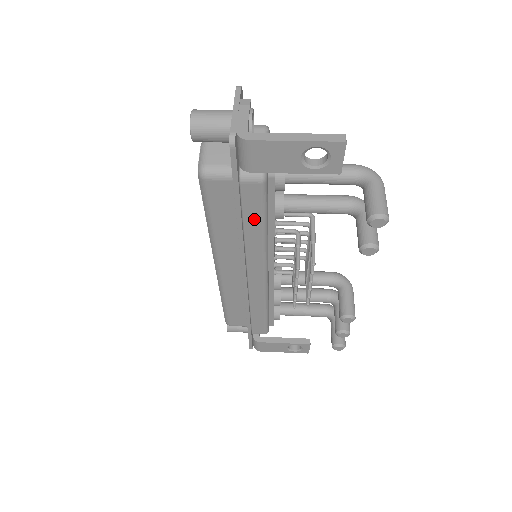
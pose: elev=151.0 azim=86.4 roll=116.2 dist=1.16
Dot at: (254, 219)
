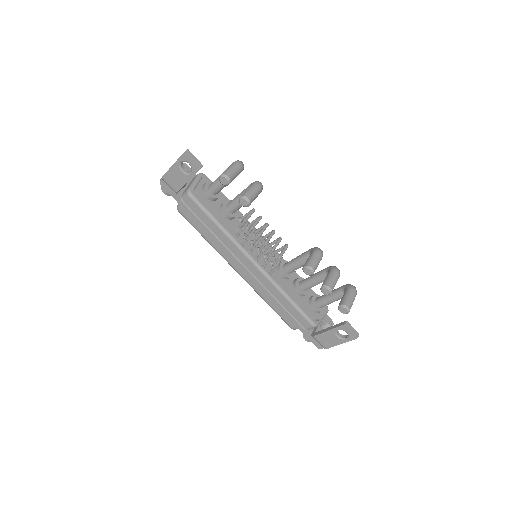
Dot at: (208, 221)
